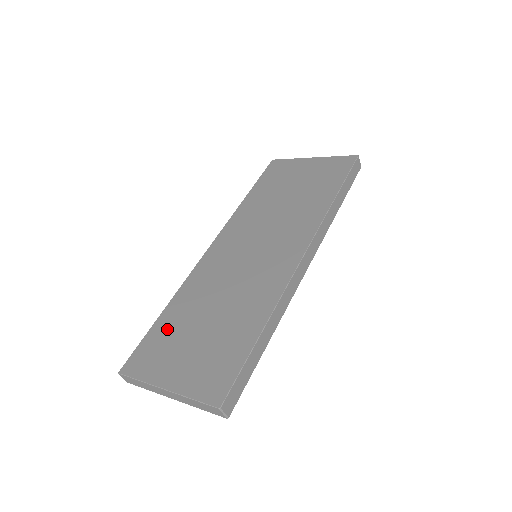
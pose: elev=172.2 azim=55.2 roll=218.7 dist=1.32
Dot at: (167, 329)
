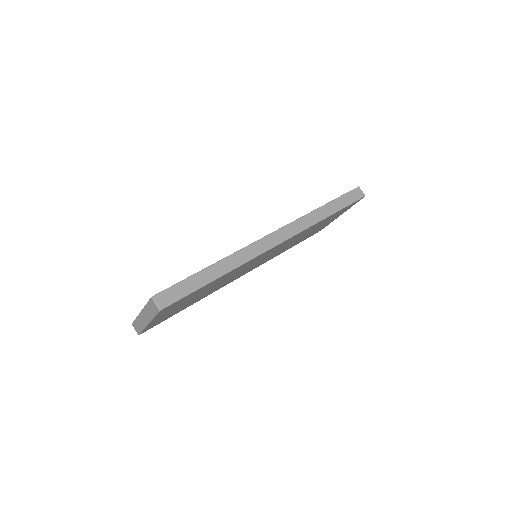
Dot at: occluded
